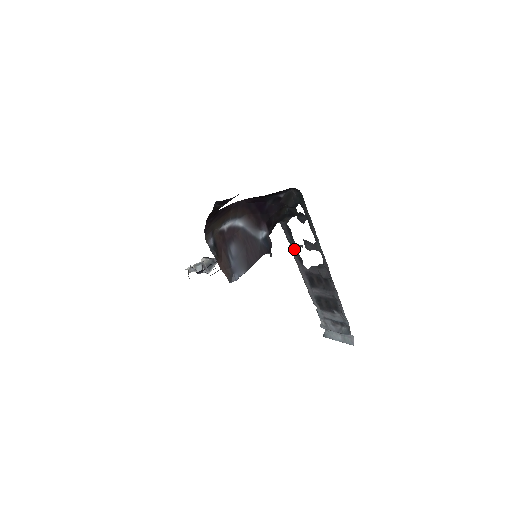
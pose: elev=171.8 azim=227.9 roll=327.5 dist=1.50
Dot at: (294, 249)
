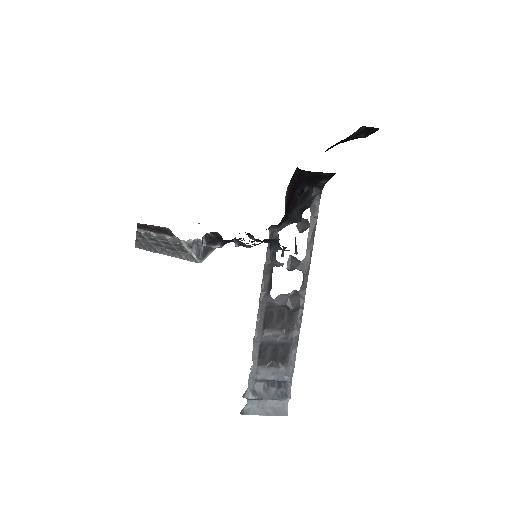
Dot at: (270, 268)
